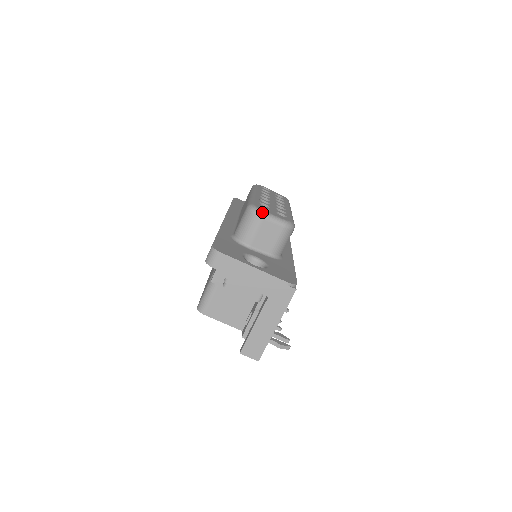
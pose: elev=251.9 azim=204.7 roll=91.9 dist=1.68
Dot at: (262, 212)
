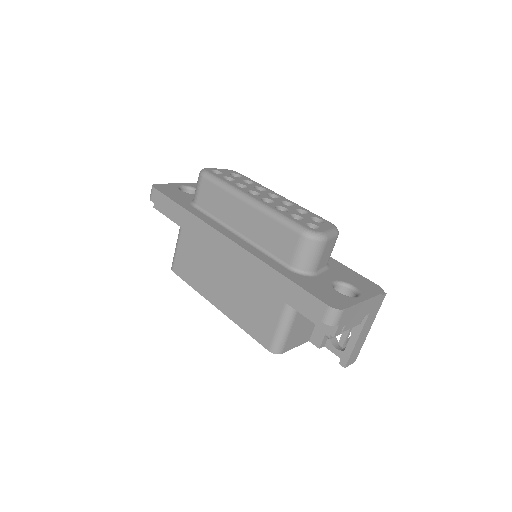
Dot at: (324, 235)
